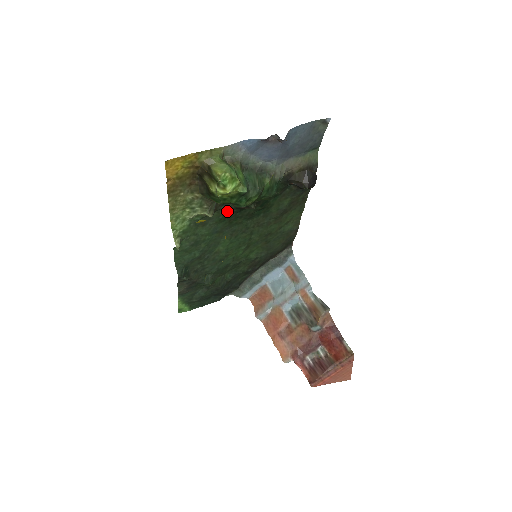
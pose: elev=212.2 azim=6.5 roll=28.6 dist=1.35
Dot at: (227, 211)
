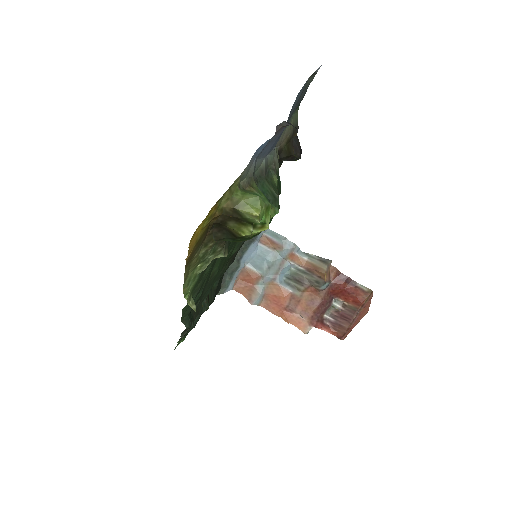
Dot at: occluded
